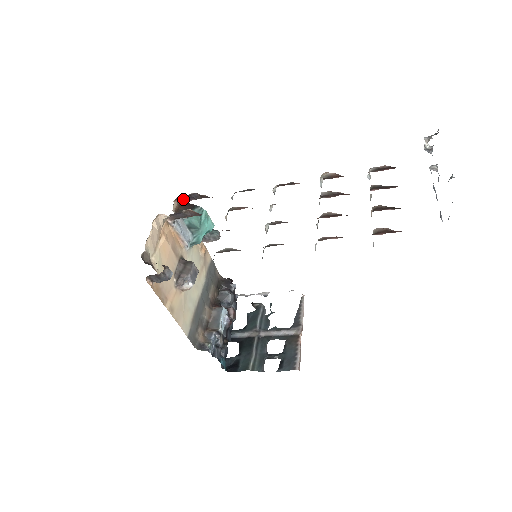
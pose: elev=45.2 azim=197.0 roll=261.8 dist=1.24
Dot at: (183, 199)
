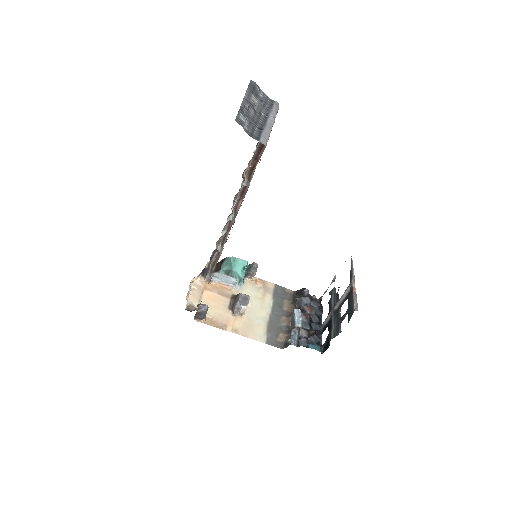
Dot at: occluded
